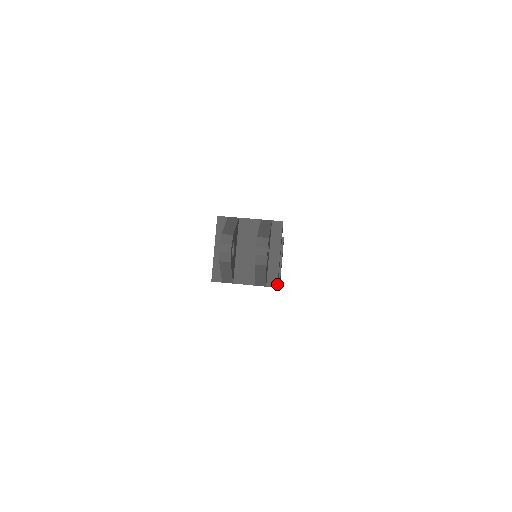
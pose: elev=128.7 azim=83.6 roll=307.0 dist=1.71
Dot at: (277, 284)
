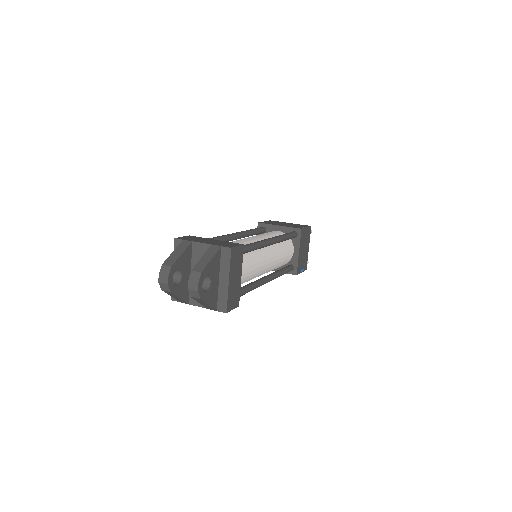
Dot at: (226, 310)
